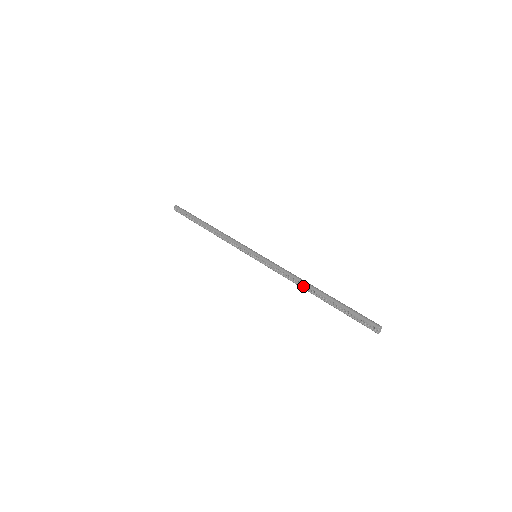
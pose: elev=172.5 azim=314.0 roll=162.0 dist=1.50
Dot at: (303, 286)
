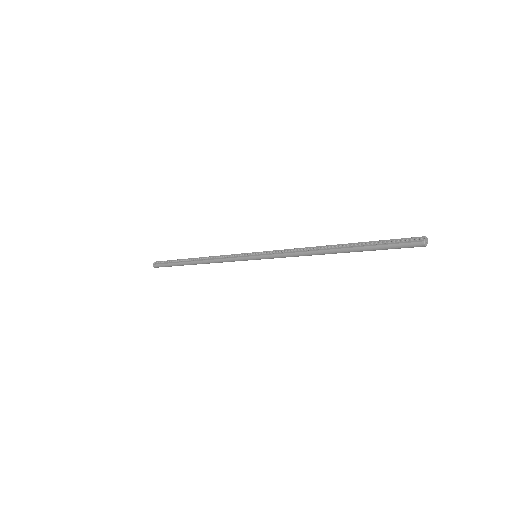
Dot at: (319, 250)
